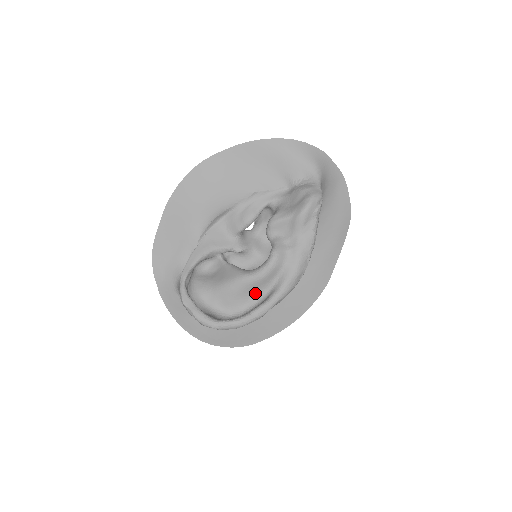
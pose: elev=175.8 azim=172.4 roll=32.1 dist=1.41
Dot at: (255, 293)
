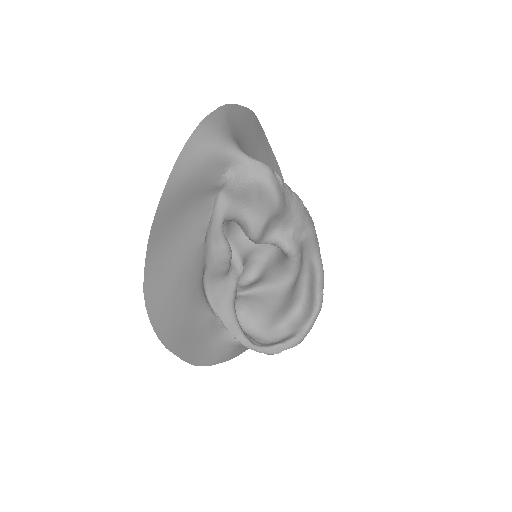
Dot at: (298, 277)
